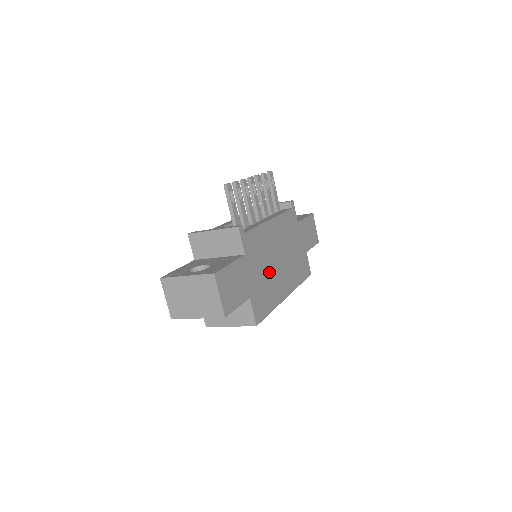
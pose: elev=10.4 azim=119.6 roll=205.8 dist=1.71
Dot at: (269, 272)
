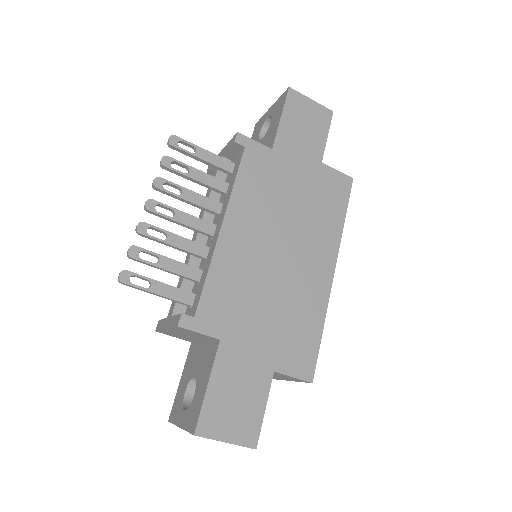
Dot at: (278, 294)
